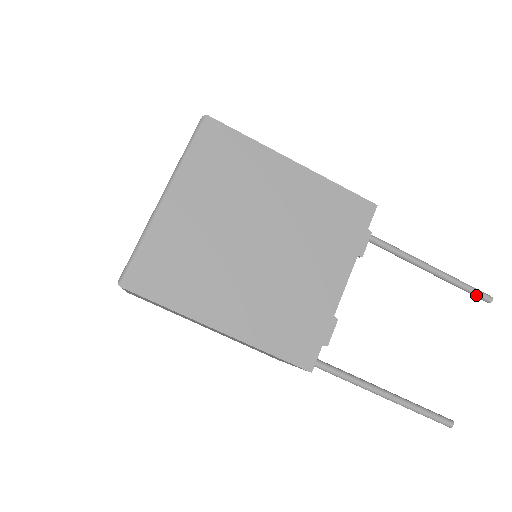
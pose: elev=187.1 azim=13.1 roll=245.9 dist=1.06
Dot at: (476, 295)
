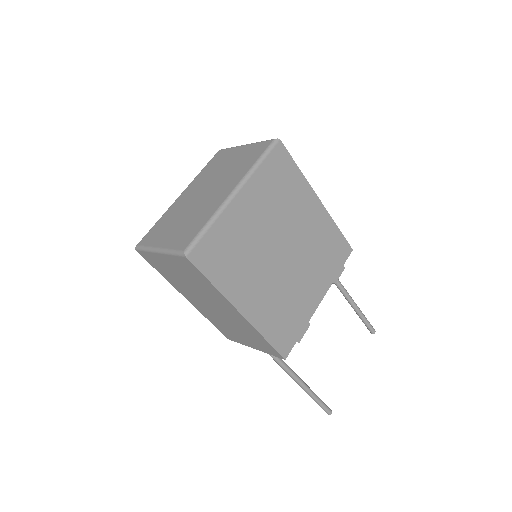
Dot at: (368, 326)
